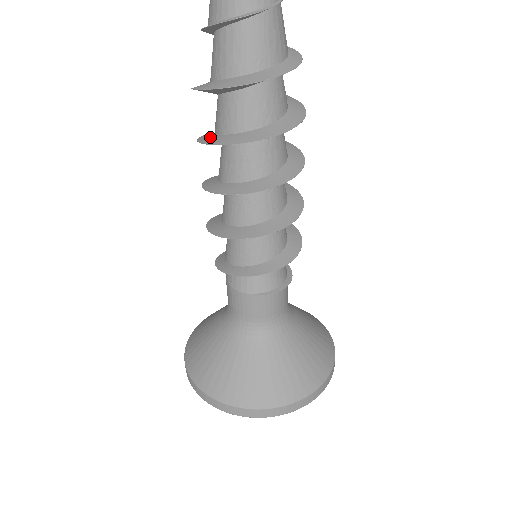
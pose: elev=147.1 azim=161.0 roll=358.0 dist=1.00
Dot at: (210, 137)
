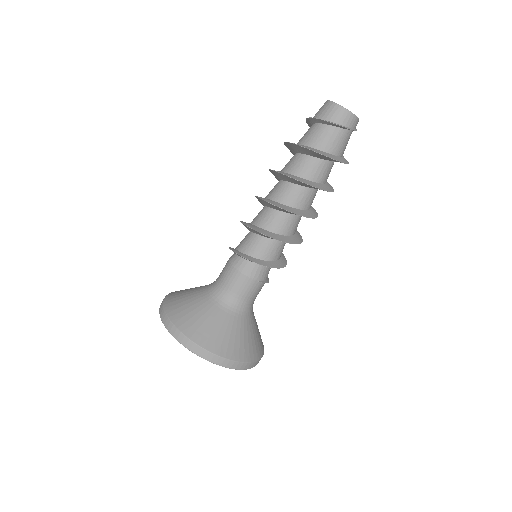
Dot at: (292, 175)
